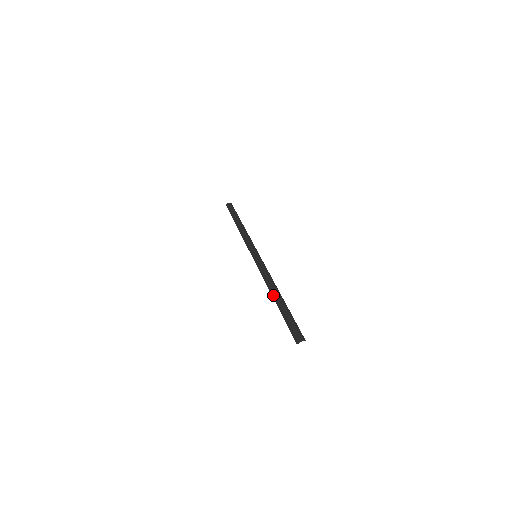
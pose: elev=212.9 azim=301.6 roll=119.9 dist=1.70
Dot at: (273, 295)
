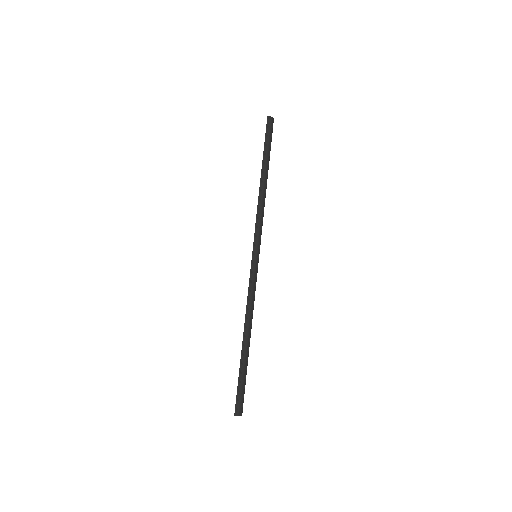
Dot at: (245, 336)
